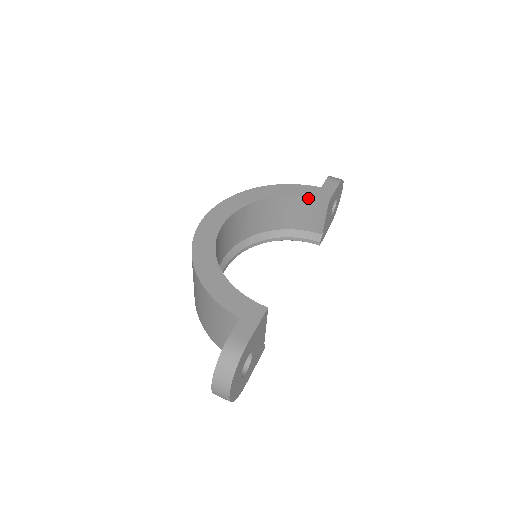
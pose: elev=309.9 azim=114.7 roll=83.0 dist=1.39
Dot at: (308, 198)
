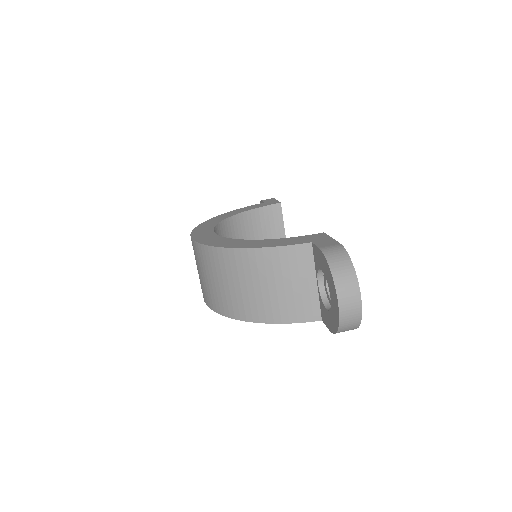
Dot at: (262, 208)
